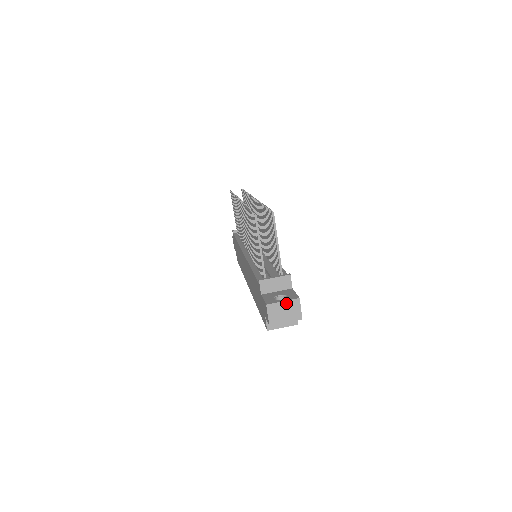
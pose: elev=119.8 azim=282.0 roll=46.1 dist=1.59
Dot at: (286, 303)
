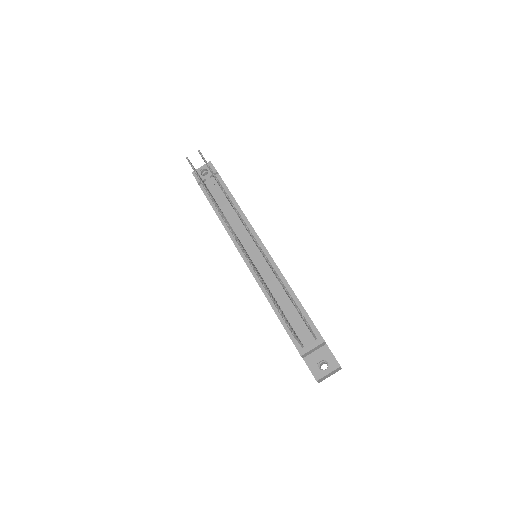
Dot at: (331, 373)
